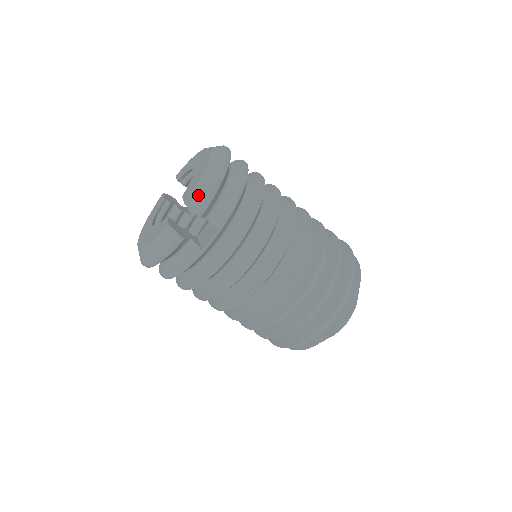
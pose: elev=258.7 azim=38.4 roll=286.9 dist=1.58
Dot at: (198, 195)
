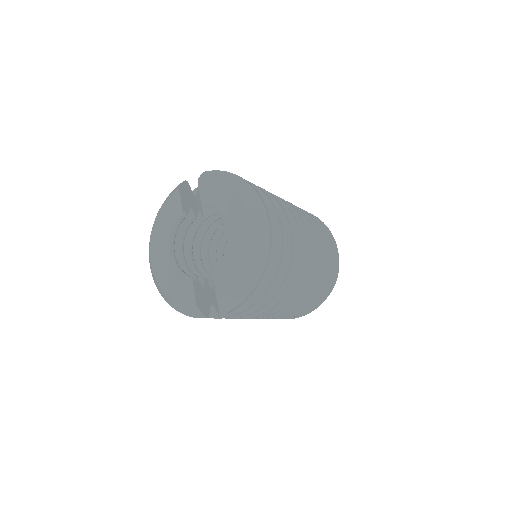
Dot at: (232, 298)
